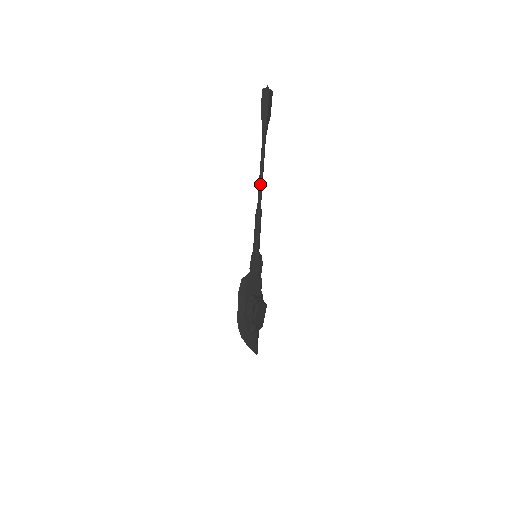
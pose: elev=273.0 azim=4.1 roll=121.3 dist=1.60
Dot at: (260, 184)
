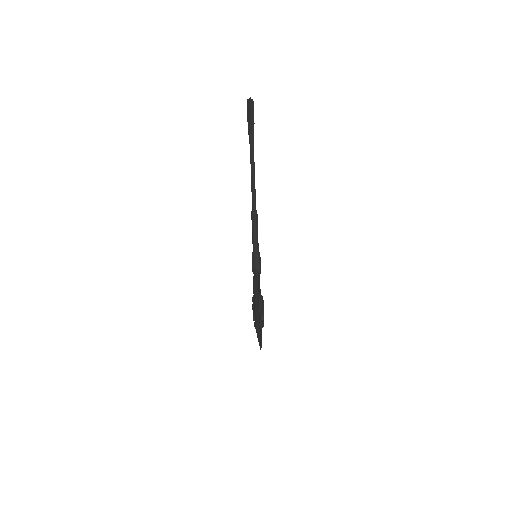
Dot at: (254, 188)
